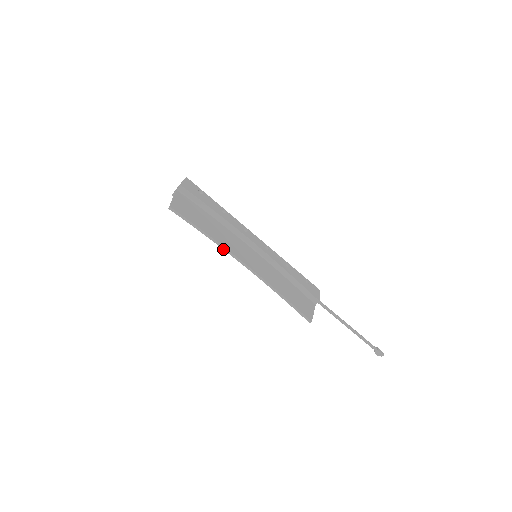
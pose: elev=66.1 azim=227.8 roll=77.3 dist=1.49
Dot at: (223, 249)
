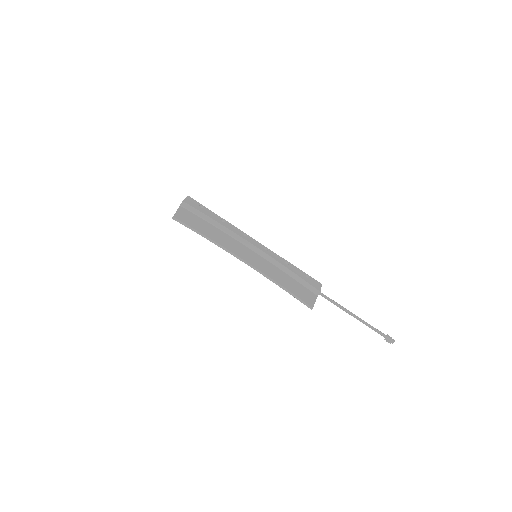
Dot at: (223, 249)
